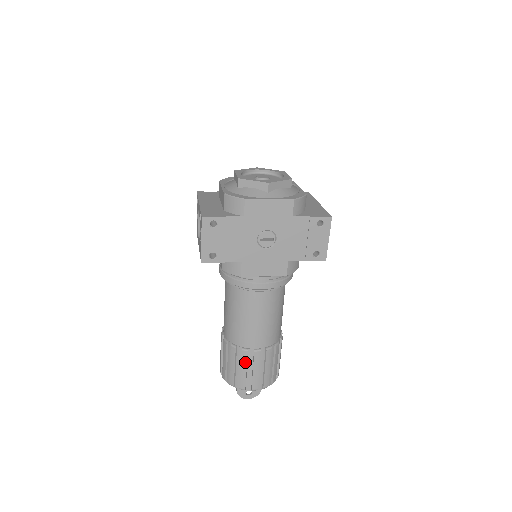
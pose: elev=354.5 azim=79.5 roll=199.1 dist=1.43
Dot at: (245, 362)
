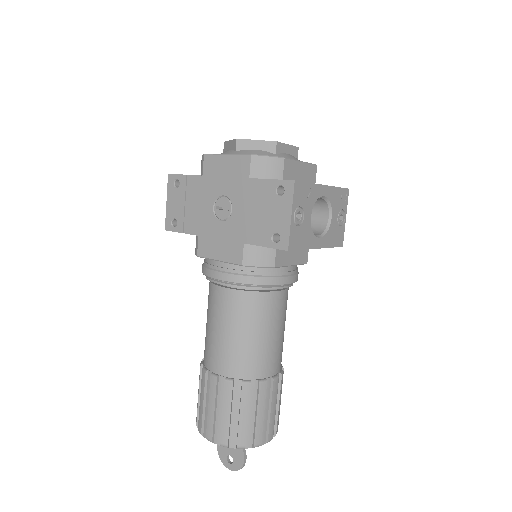
Dot at: (203, 389)
